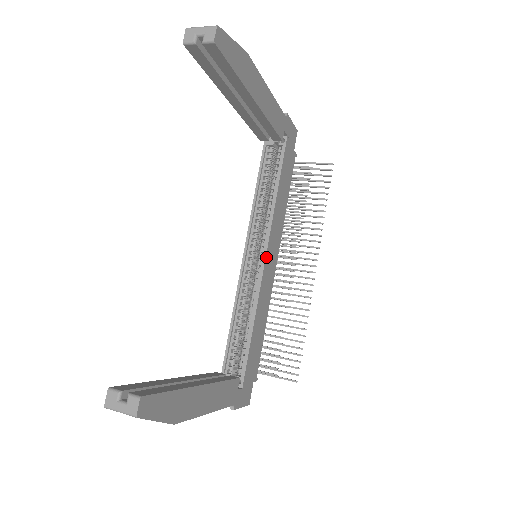
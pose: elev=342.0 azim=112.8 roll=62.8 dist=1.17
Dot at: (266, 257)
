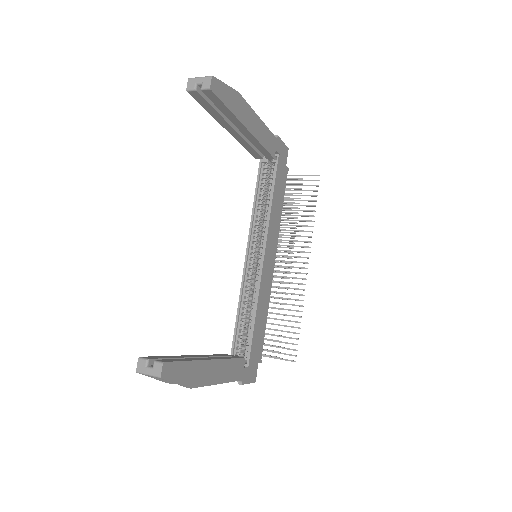
Dot at: (264, 256)
